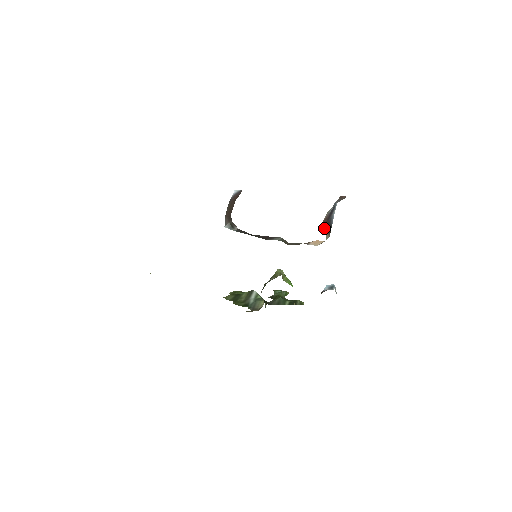
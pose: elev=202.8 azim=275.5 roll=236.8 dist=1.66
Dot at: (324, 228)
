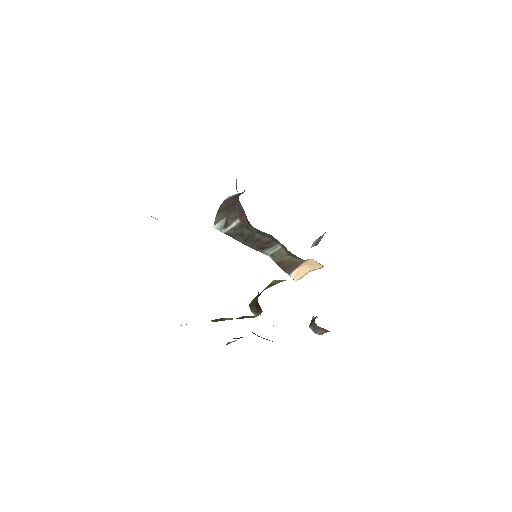
Dot at: occluded
